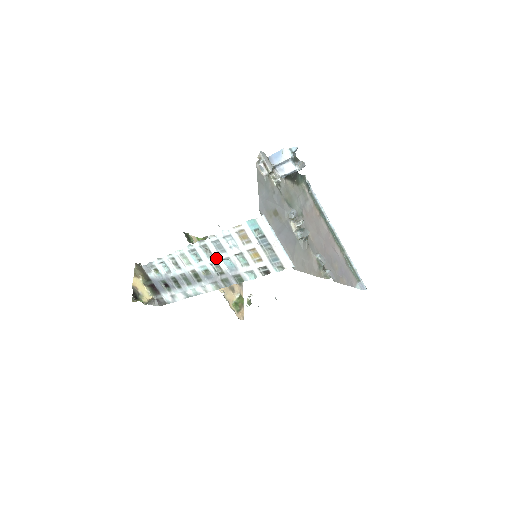
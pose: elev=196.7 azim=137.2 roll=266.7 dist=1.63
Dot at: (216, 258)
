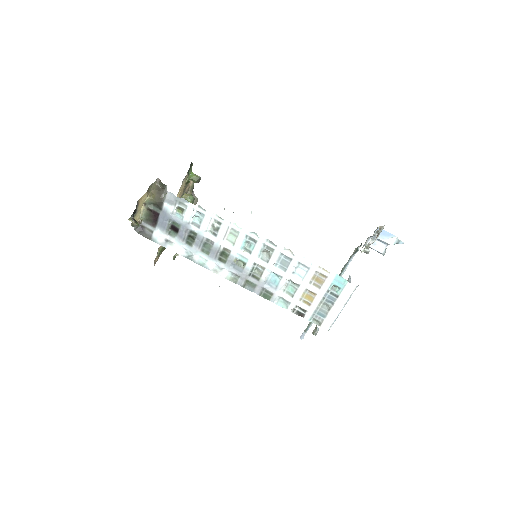
Dot at: (268, 266)
